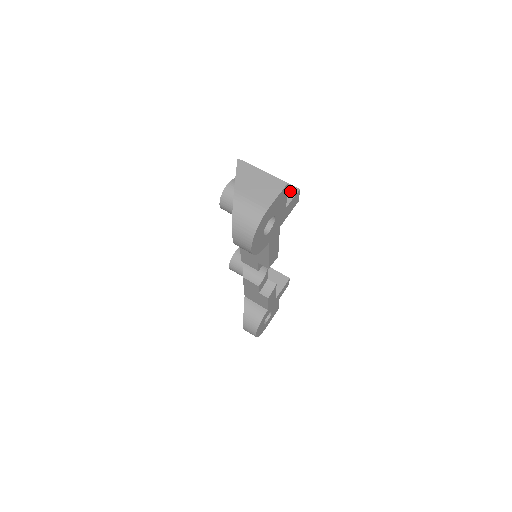
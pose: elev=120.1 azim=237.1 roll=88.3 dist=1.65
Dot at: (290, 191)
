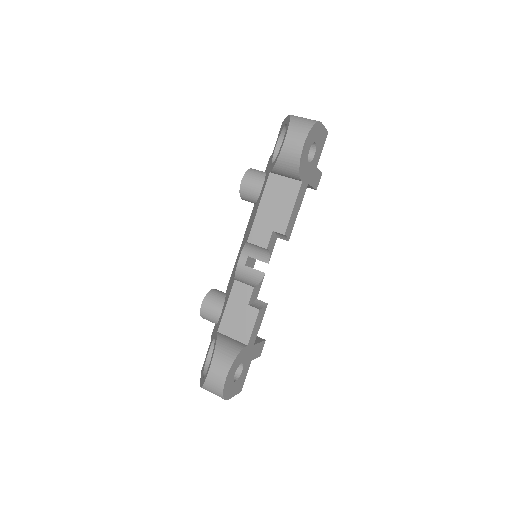
Dot at: occluded
